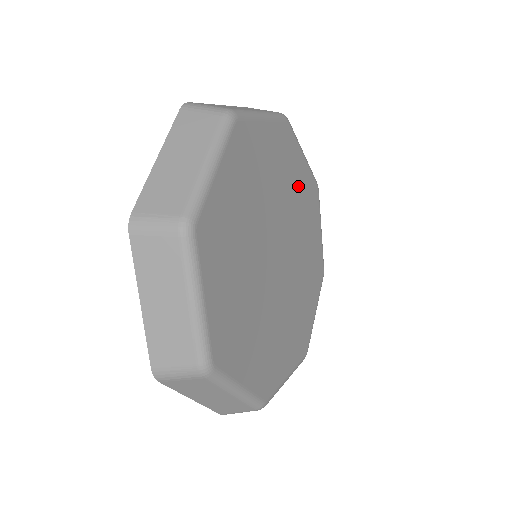
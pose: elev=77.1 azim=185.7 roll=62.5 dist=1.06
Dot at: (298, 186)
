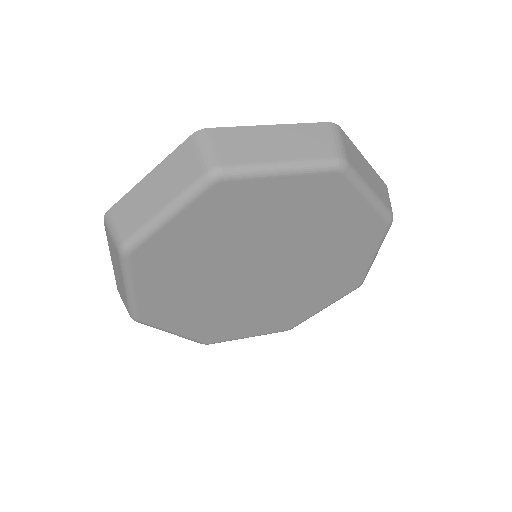
Dot at: (335, 225)
